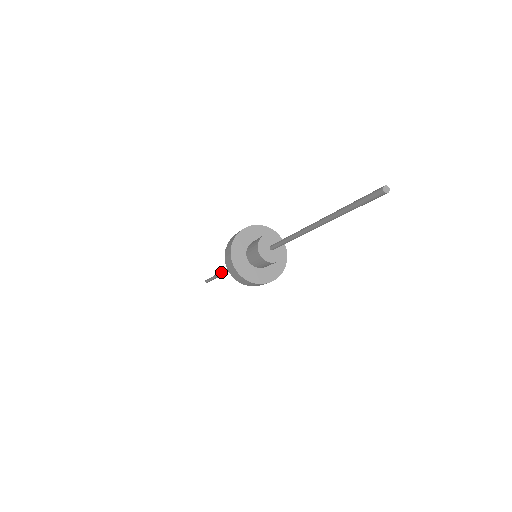
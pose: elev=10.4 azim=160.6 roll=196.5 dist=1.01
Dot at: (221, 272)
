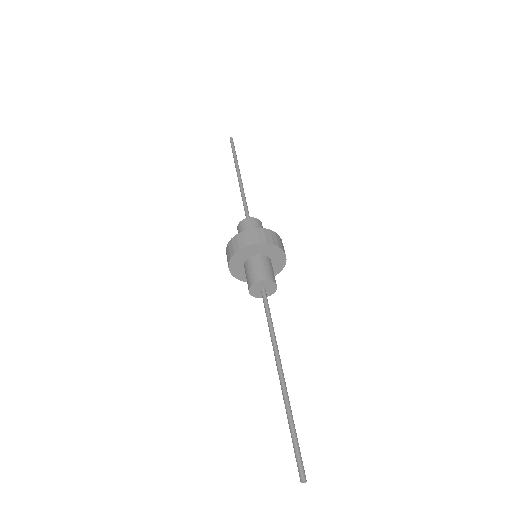
Dot at: (239, 179)
